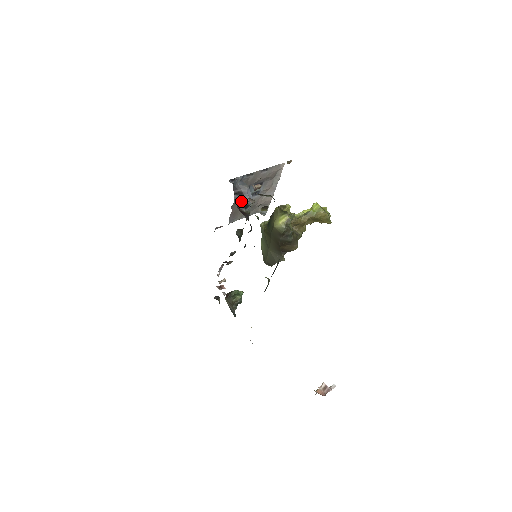
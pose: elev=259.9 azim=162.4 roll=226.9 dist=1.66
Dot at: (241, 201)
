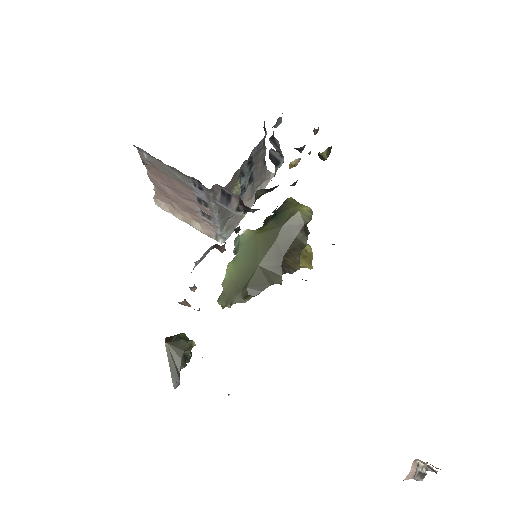
Dot at: (276, 150)
